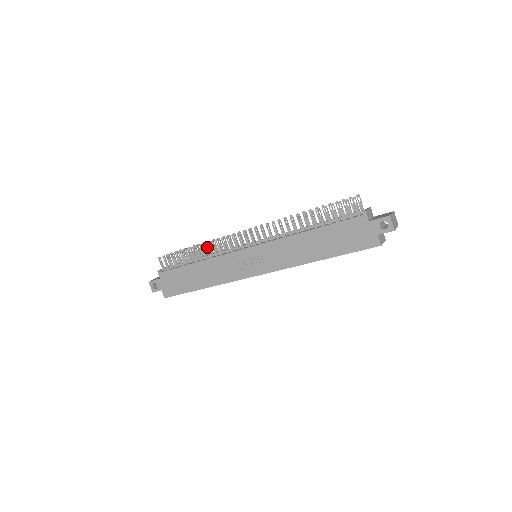
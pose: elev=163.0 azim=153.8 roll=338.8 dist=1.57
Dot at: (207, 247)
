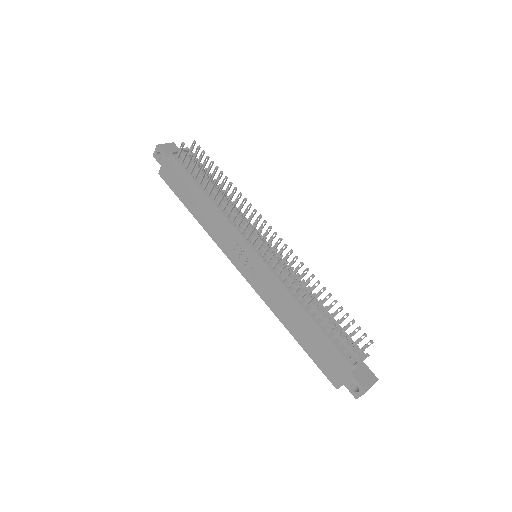
Dot at: (227, 199)
